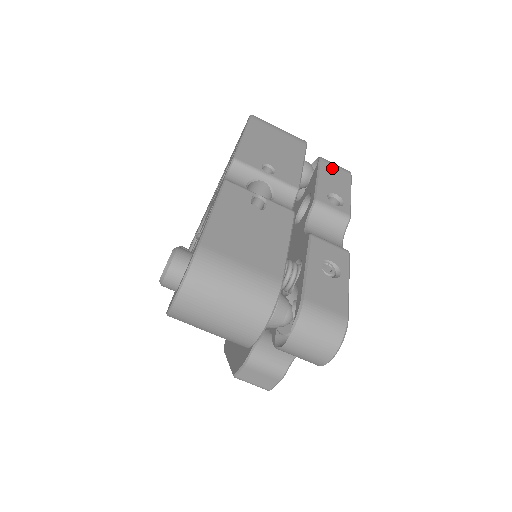
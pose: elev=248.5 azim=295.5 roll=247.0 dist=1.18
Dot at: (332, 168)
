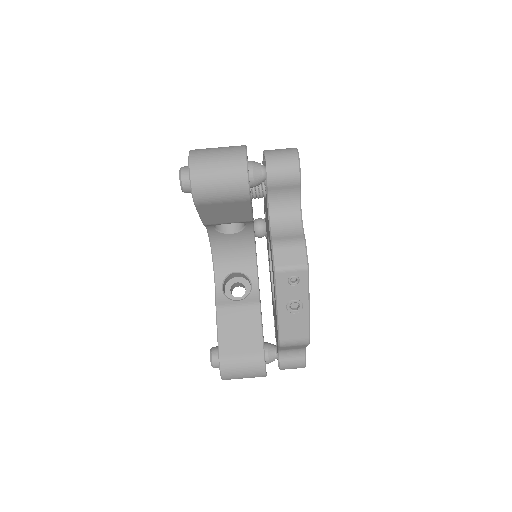
Dot at: occluded
